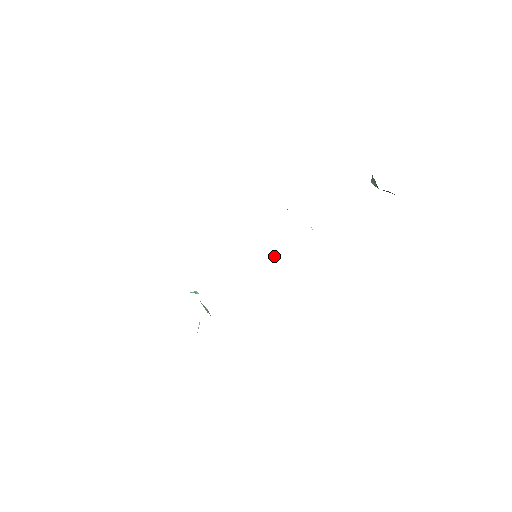
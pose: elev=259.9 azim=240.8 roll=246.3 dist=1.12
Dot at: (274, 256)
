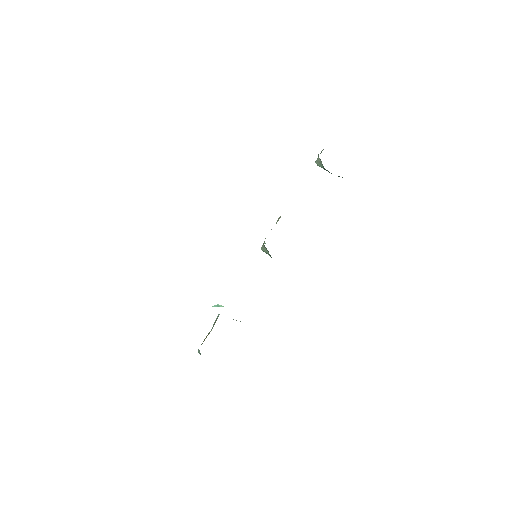
Dot at: (265, 250)
